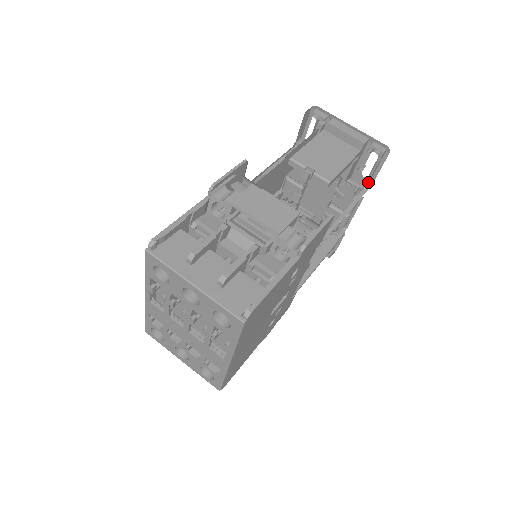
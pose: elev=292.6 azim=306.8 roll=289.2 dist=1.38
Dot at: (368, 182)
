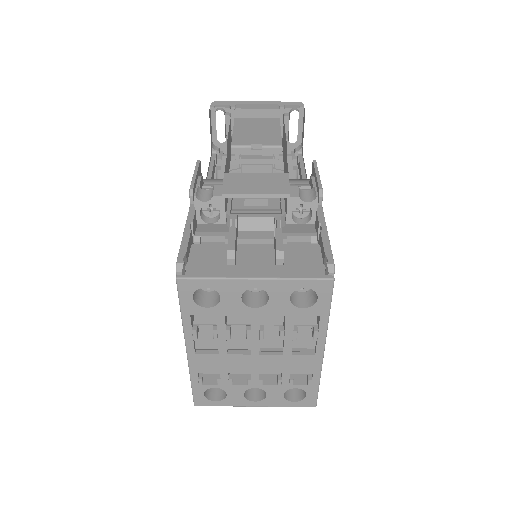
Dot at: (297, 147)
